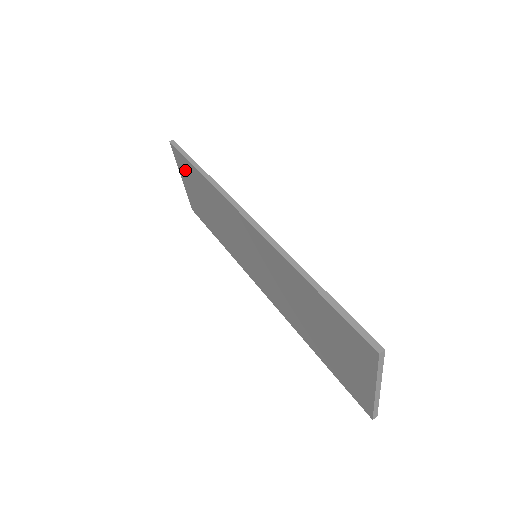
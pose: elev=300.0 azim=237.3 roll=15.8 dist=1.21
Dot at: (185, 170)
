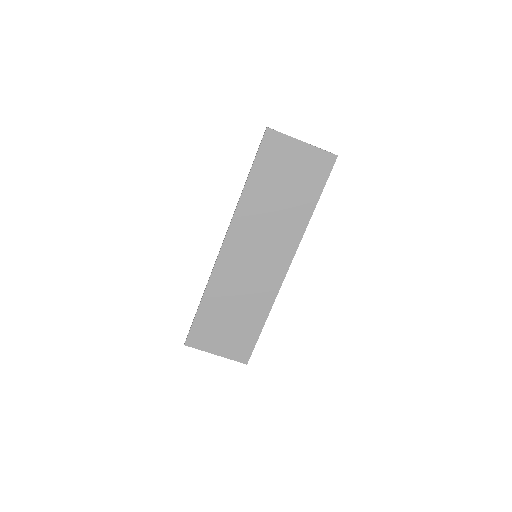
Dot at: (205, 335)
